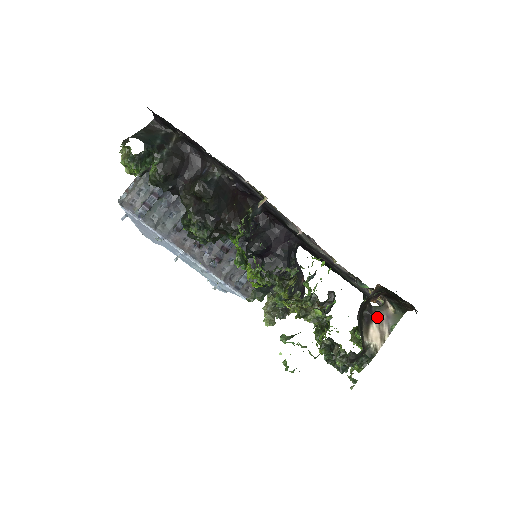
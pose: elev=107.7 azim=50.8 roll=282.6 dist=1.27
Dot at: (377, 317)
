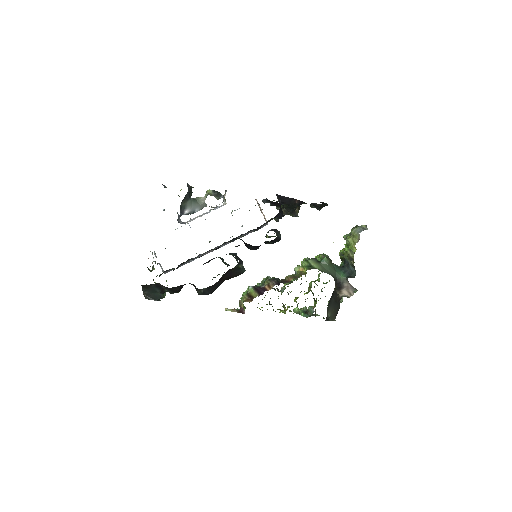
Dot at: (345, 287)
